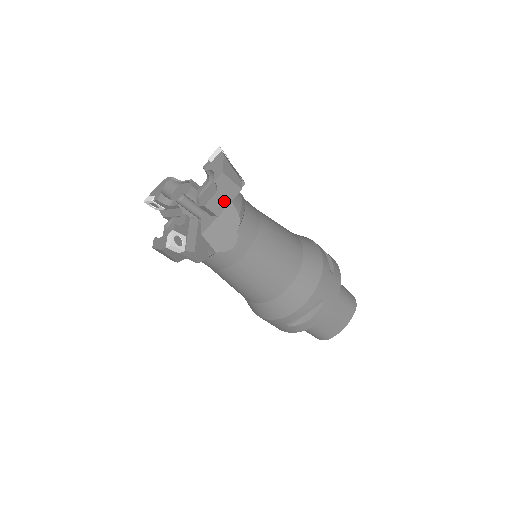
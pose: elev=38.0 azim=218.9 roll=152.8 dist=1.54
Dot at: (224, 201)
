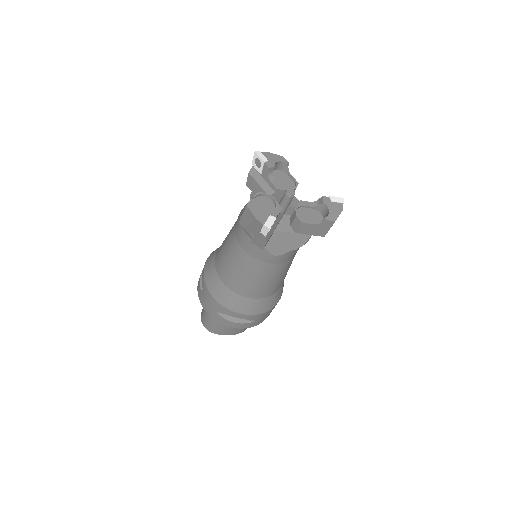
Dot at: (310, 231)
